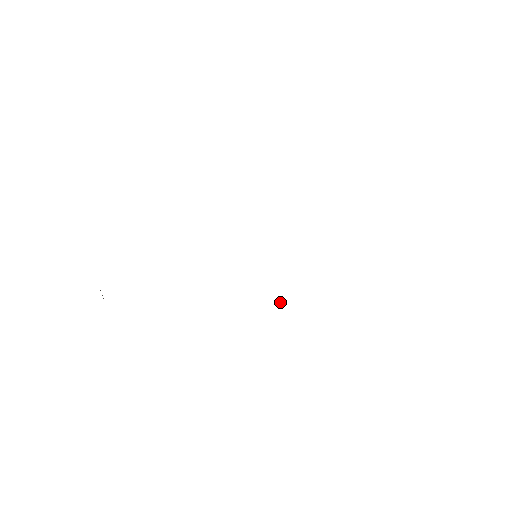
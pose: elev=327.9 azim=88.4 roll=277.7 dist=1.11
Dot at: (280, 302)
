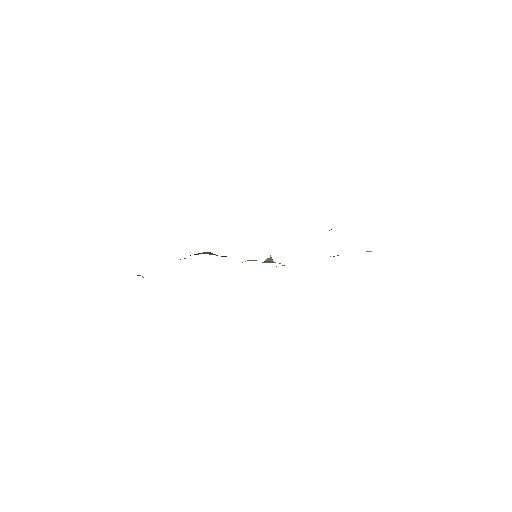
Dot at: occluded
